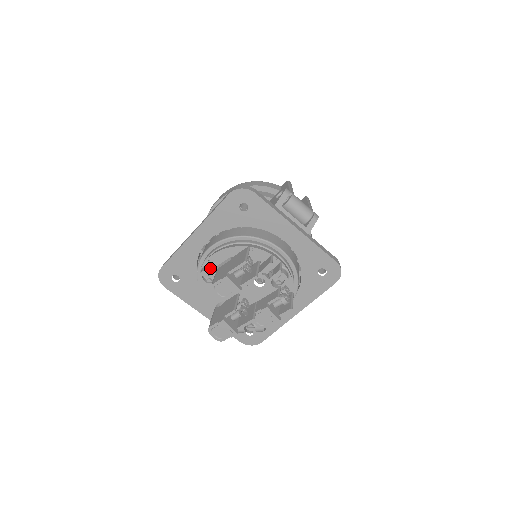
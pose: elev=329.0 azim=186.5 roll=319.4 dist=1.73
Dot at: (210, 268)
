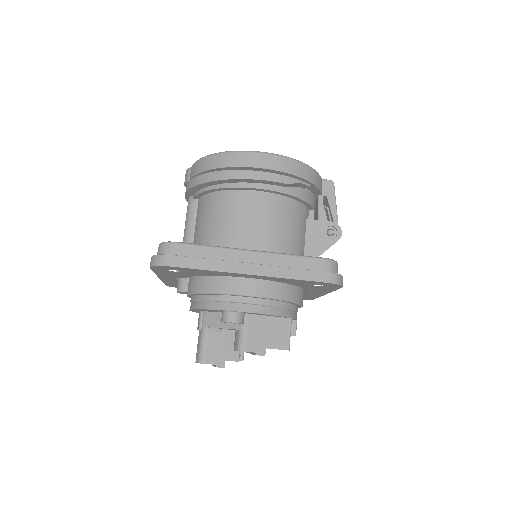
Dot at: (243, 319)
